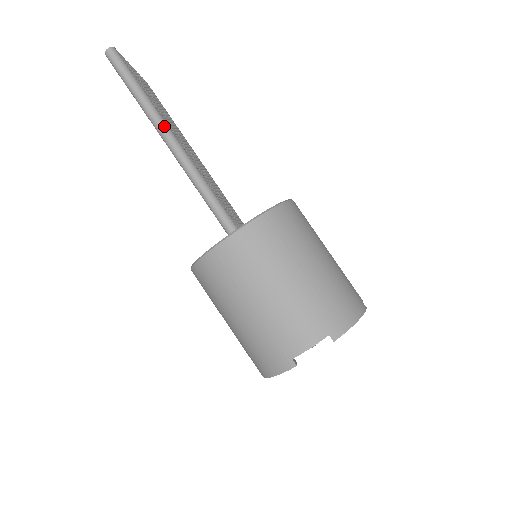
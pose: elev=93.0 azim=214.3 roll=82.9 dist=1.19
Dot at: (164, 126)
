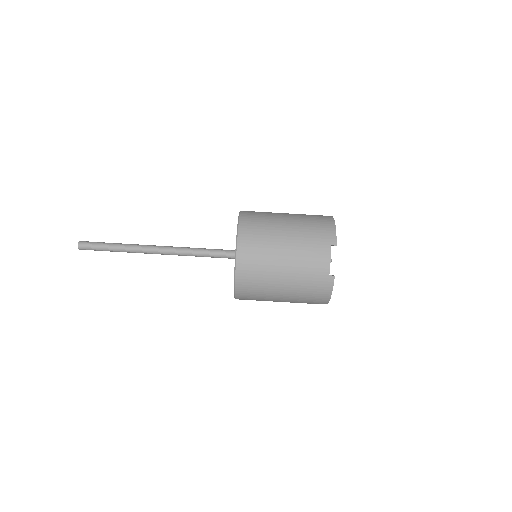
Dot at: (146, 247)
